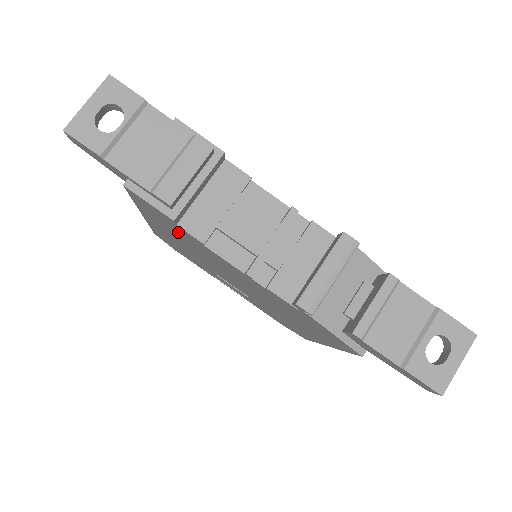
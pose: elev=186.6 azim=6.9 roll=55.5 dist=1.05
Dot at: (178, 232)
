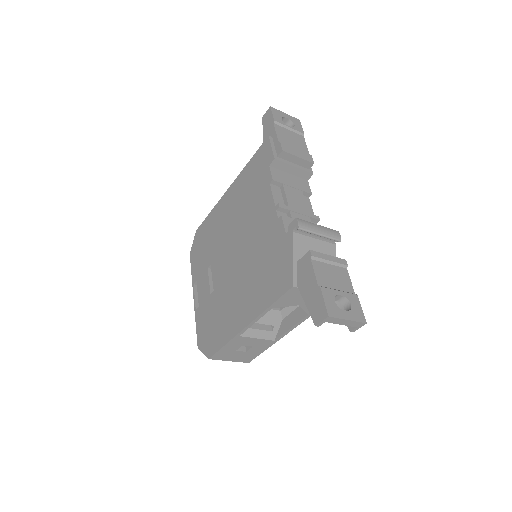
Dot at: (255, 183)
